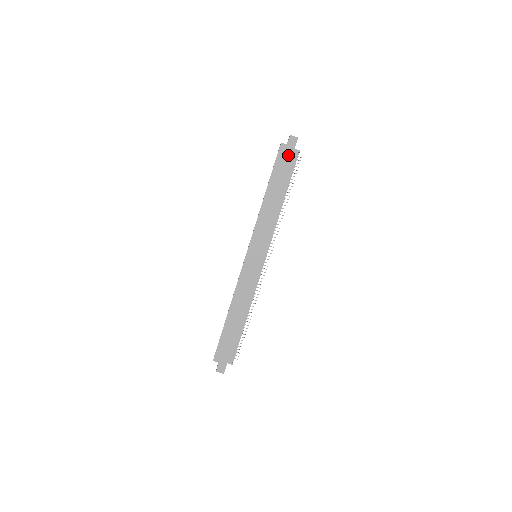
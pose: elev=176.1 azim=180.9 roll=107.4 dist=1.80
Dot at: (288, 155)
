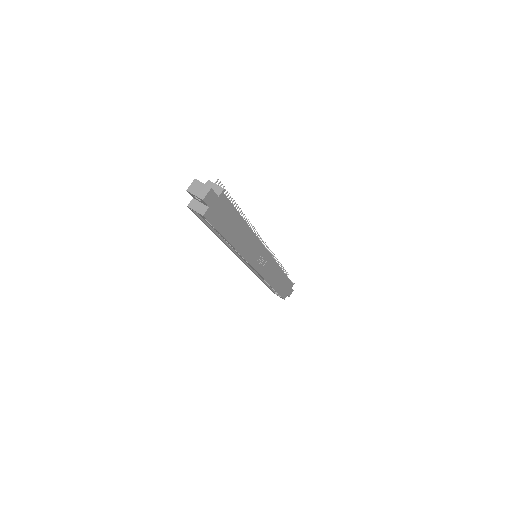
Dot at: (219, 208)
